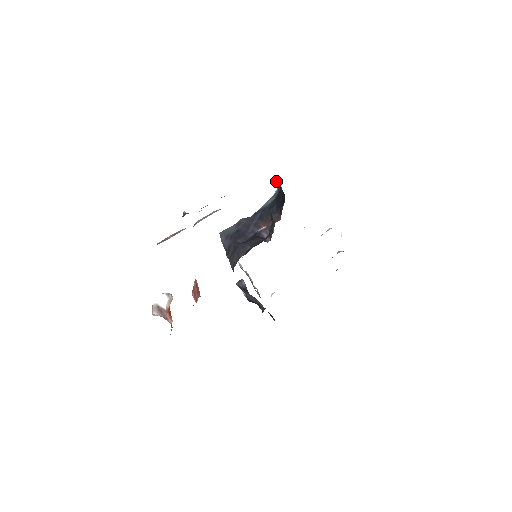
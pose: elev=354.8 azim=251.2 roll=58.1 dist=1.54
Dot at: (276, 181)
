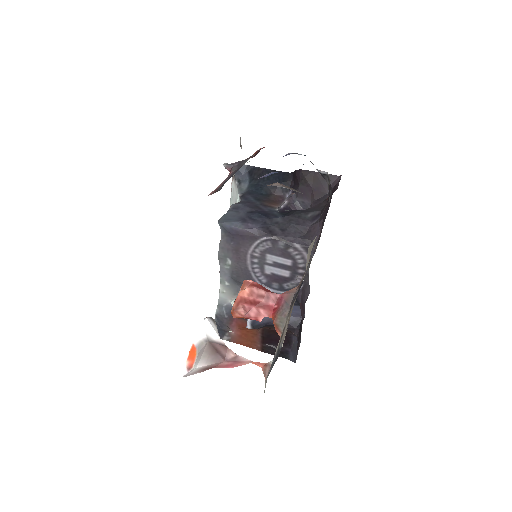
Dot at: occluded
